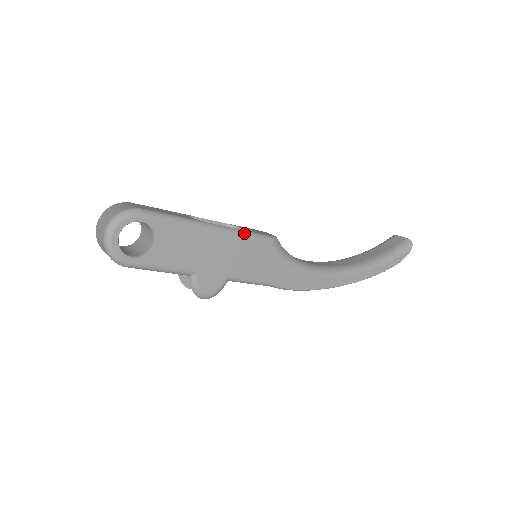
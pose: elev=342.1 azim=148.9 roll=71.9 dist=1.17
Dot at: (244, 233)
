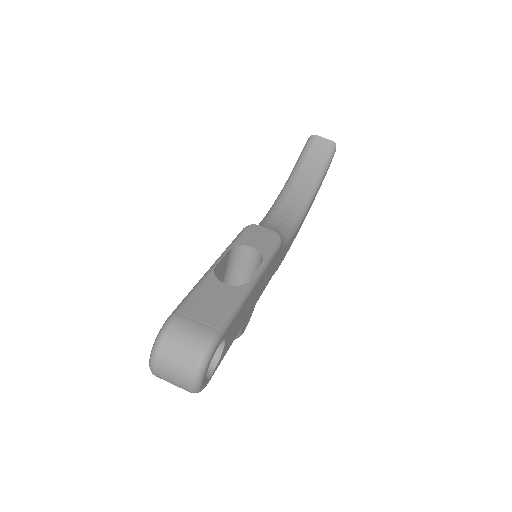
Dot at: (268, 261)
